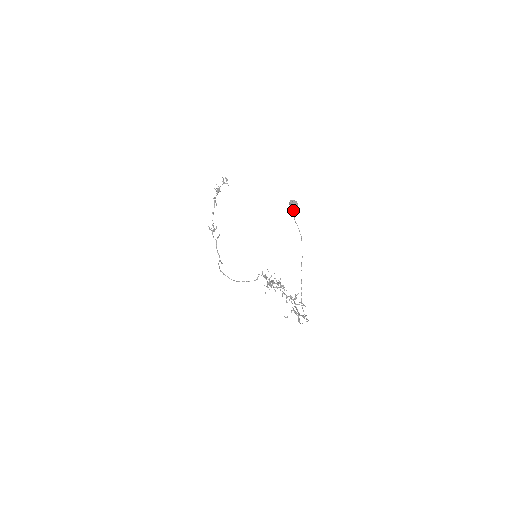
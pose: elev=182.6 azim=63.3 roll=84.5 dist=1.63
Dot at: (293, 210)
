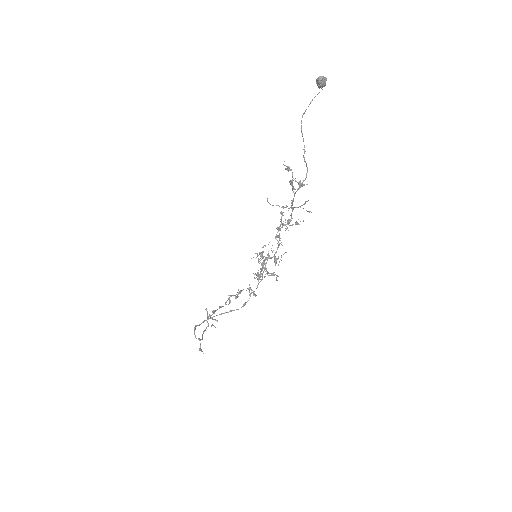
Dot at: (319, 78)
